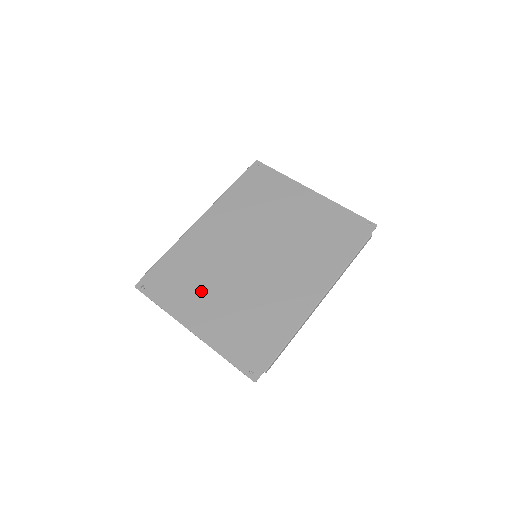
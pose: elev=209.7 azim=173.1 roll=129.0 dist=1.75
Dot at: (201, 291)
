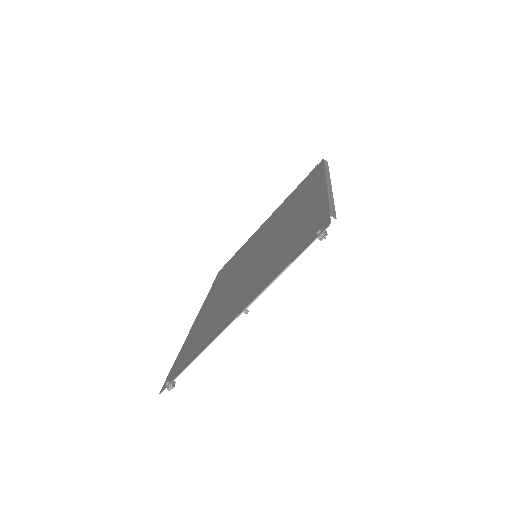
Dot at: (226, 309)
